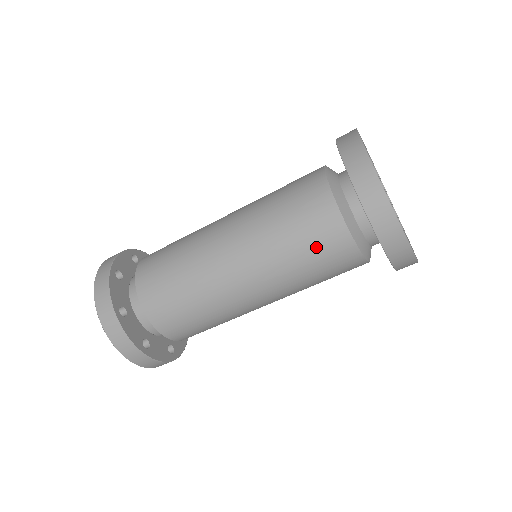
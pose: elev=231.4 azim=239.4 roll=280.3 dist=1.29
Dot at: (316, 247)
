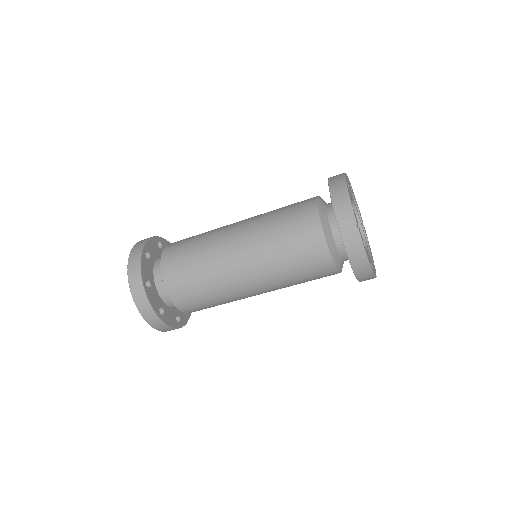
Dot at: (313, 277)
